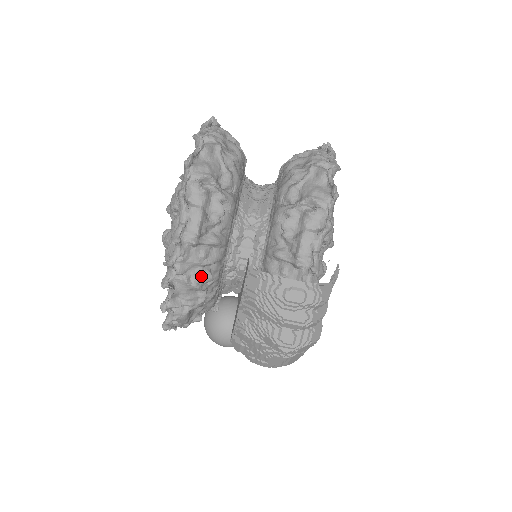
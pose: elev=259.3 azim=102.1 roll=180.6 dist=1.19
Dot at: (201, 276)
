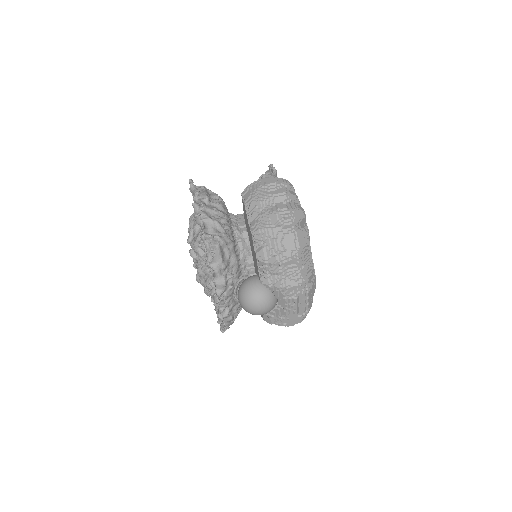
Dot at: (218, 218)
